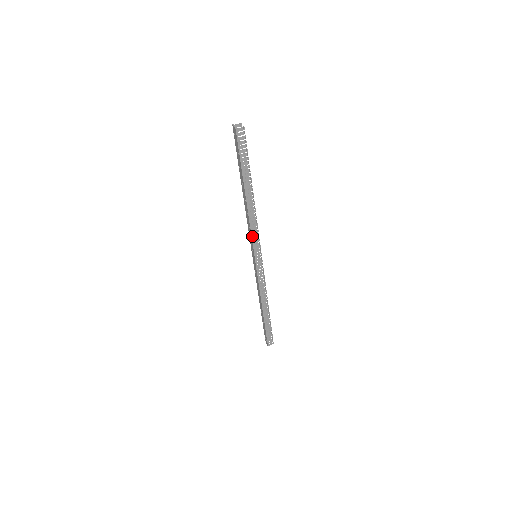
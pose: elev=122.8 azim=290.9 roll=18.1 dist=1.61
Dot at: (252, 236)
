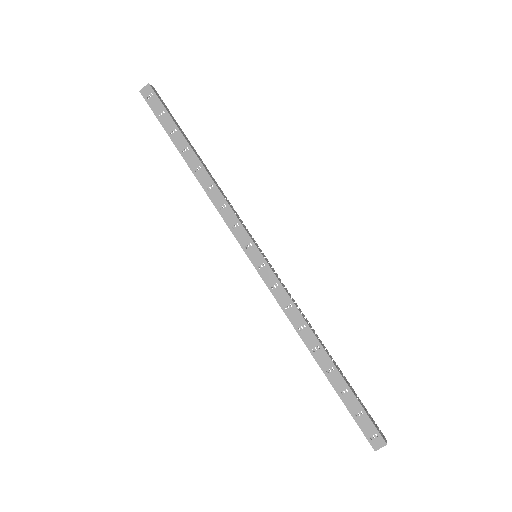
Dot at: (236, 215)
